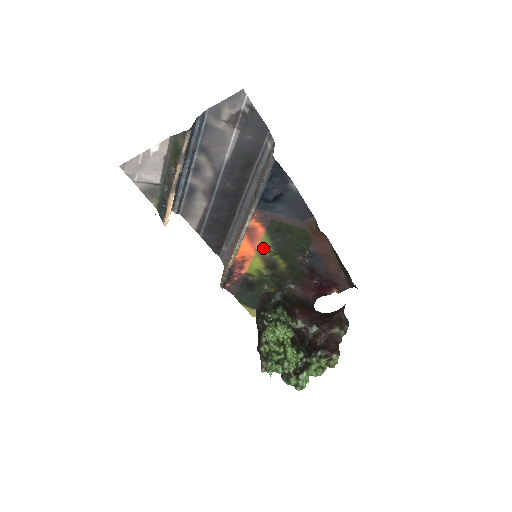
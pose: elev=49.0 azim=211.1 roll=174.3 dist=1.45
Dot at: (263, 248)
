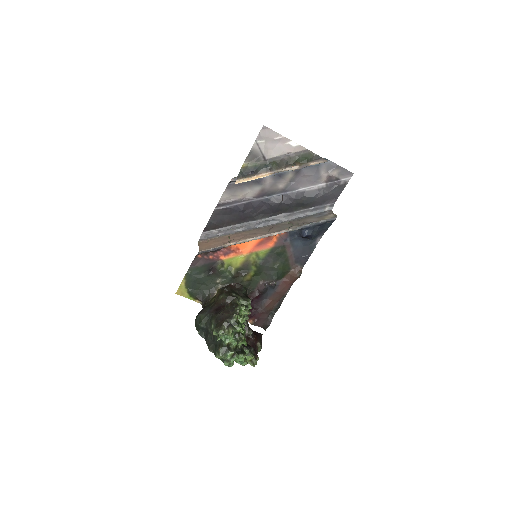
Dot at: (255, 255)
